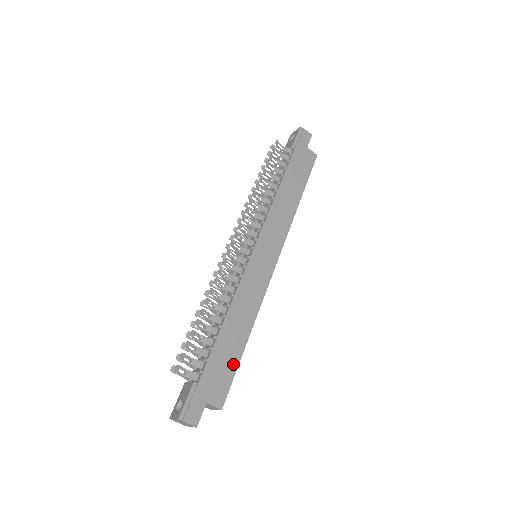
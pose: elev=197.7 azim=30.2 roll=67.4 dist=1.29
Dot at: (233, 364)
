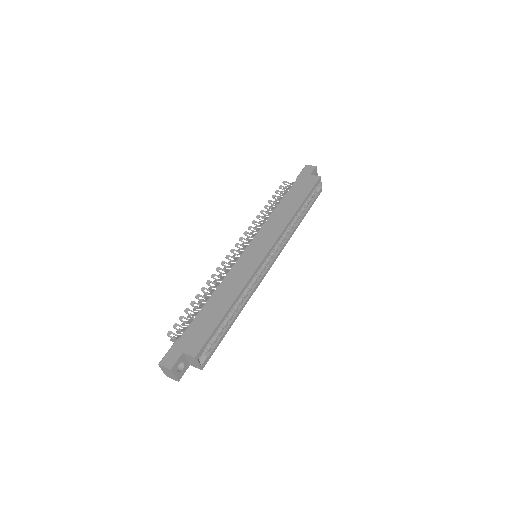
Dot at: (212, 325)
